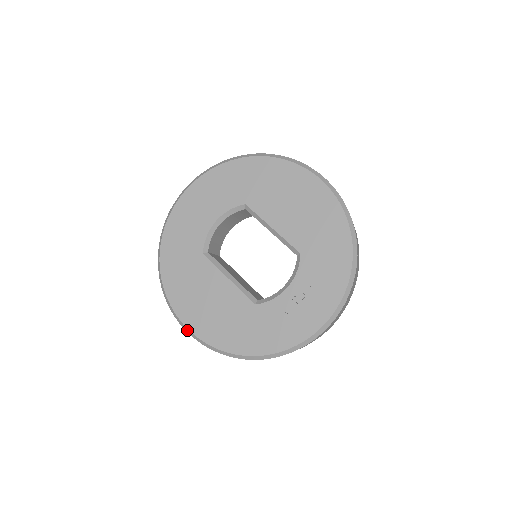
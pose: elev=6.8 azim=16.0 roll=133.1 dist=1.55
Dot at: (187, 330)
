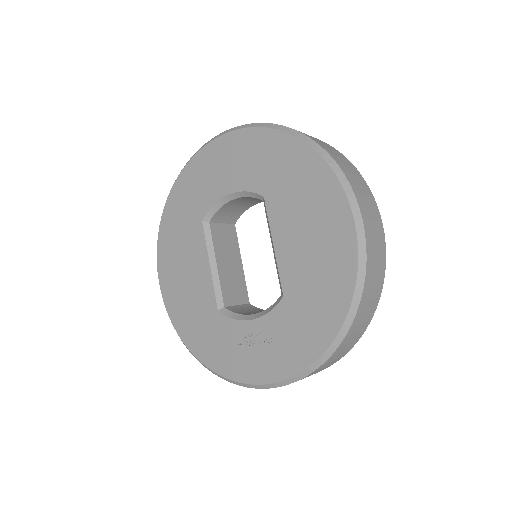
Dot at: (159, 284)
